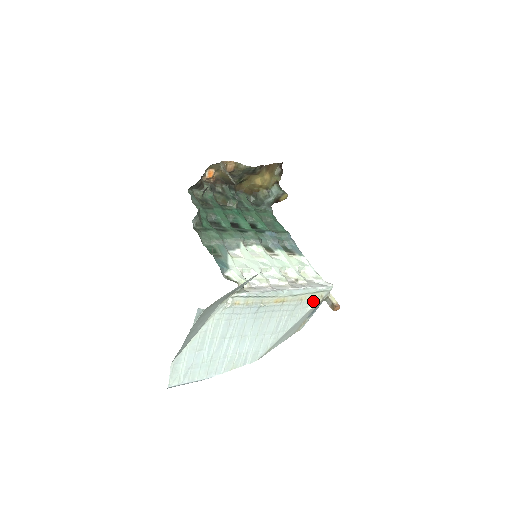
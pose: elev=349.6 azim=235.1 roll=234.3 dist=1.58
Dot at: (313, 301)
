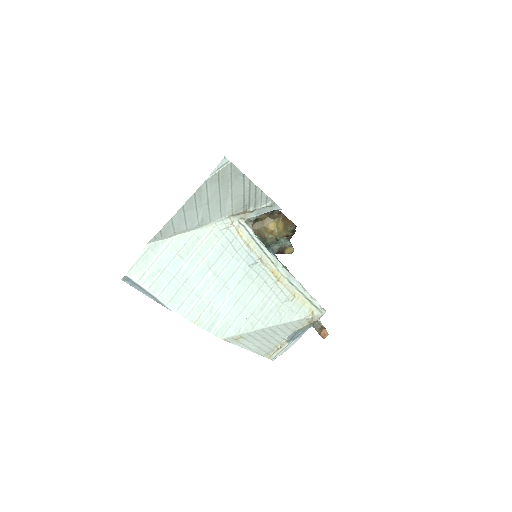
Dot at: (303, 311)
